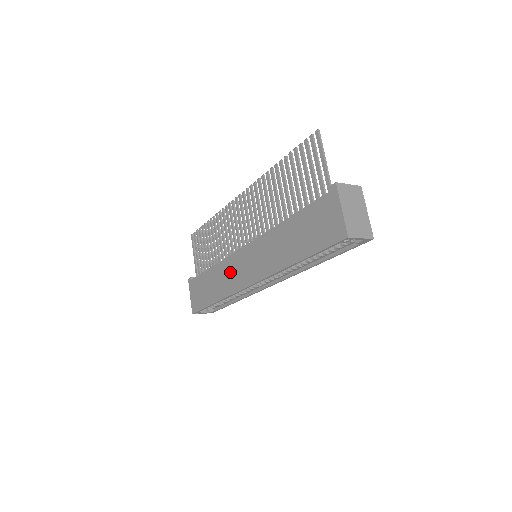
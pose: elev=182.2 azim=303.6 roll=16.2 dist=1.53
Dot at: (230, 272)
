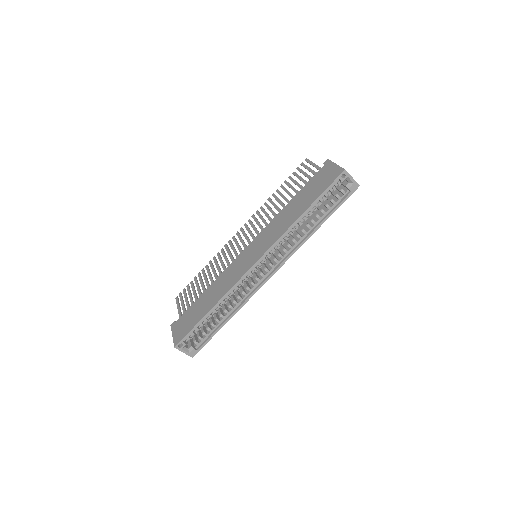
Dot at: (230, 274)
